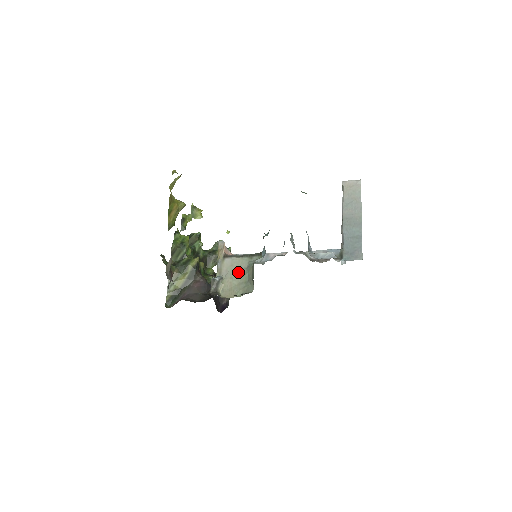
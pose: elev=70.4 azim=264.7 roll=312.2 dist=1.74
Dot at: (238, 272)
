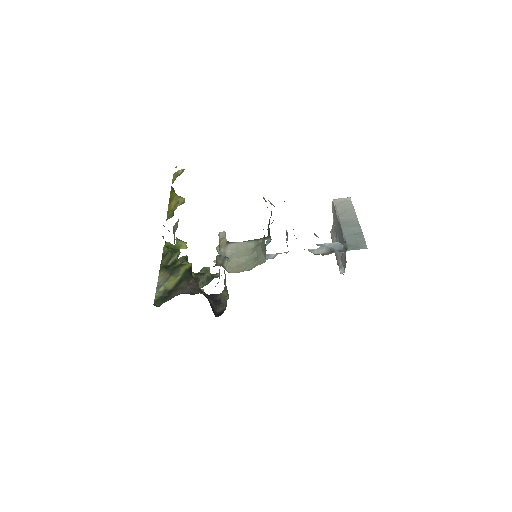
Dot at: (245, 252)
